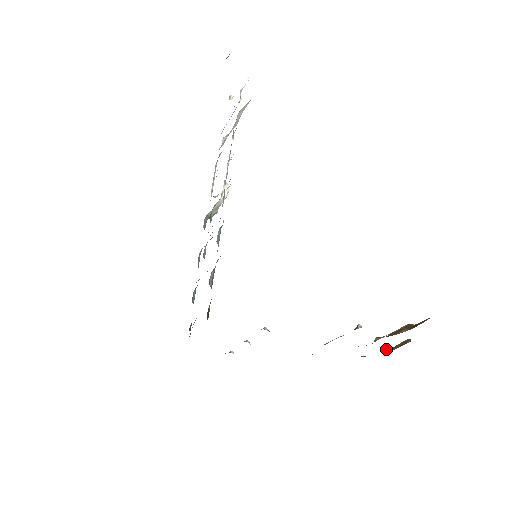
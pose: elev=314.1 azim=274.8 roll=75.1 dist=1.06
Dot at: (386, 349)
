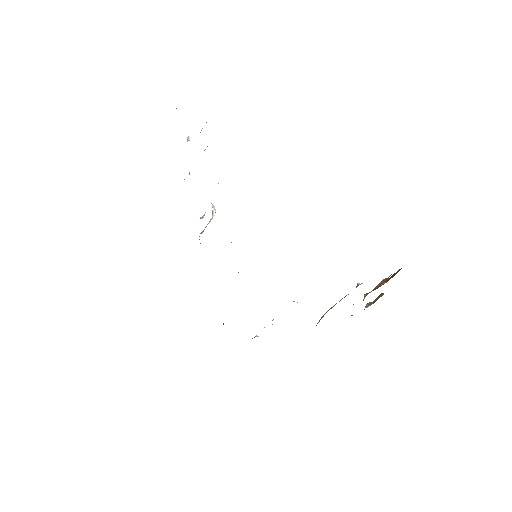
Dot at: (368, 305)
